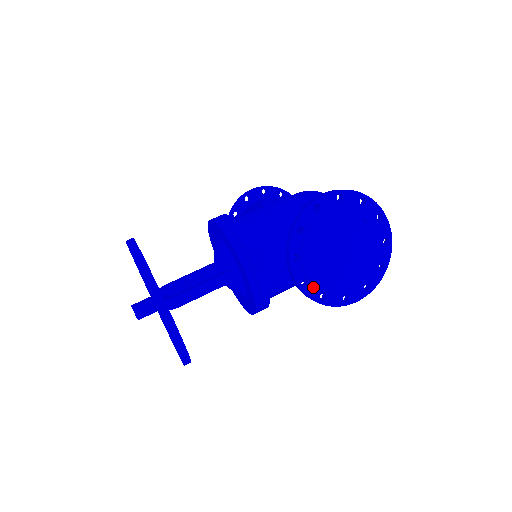
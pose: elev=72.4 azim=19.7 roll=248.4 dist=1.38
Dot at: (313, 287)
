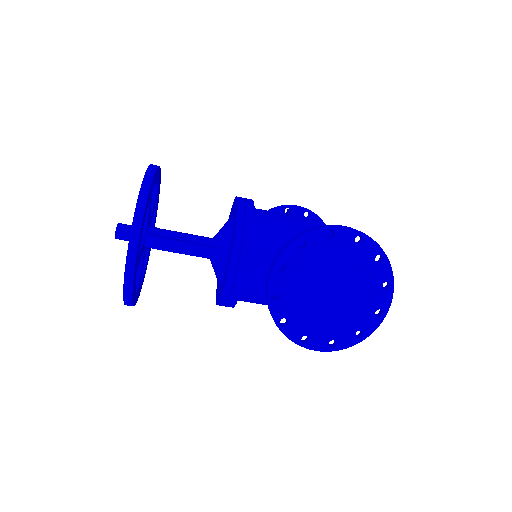
Dot at: (280, 306)
